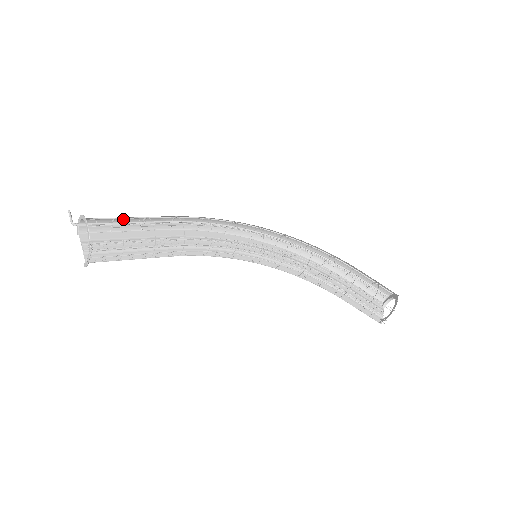
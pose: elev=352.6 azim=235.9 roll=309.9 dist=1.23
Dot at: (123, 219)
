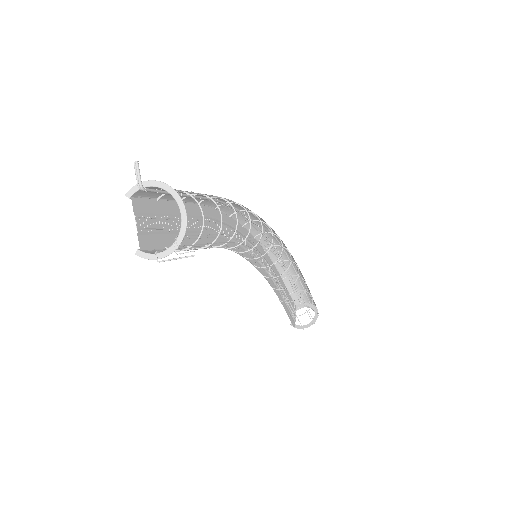
Dot at: occluded
